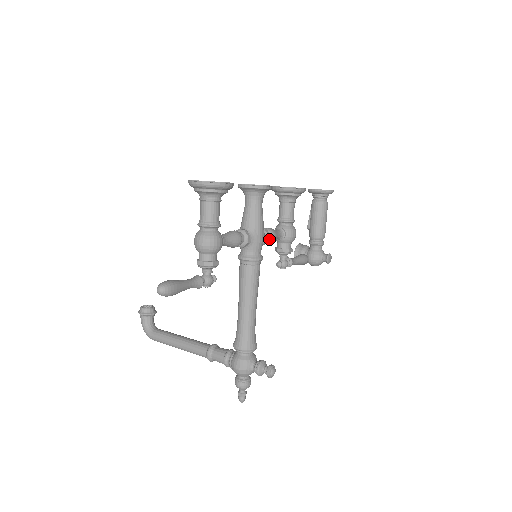
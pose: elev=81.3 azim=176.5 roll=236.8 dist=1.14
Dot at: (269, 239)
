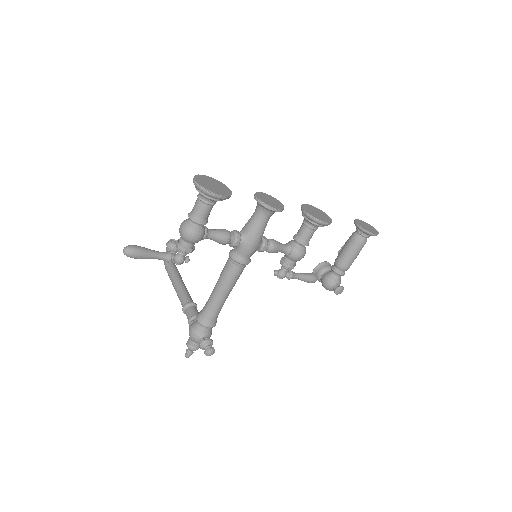
Dot at: (267, 250)
